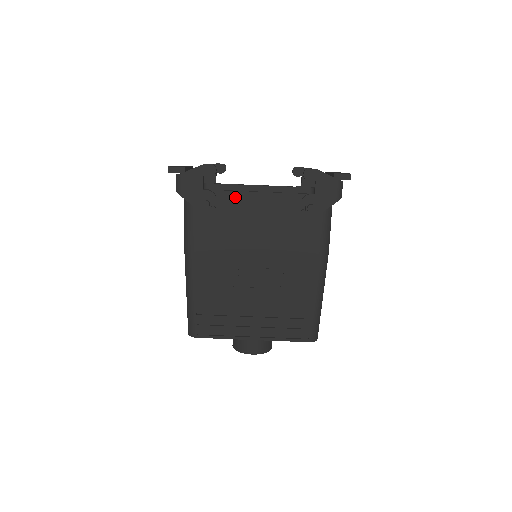
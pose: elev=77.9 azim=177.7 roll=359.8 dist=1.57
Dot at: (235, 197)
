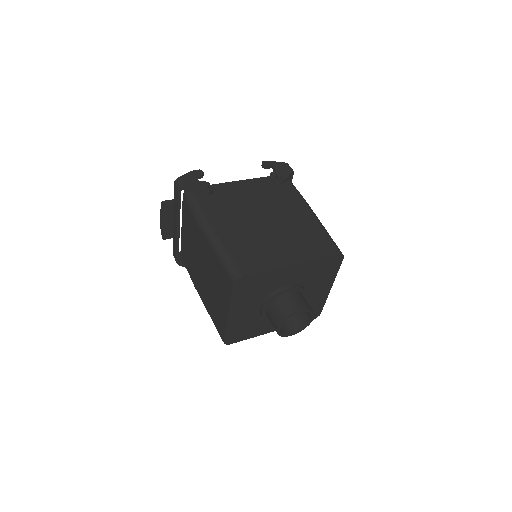
Dot at: (224, 186)
